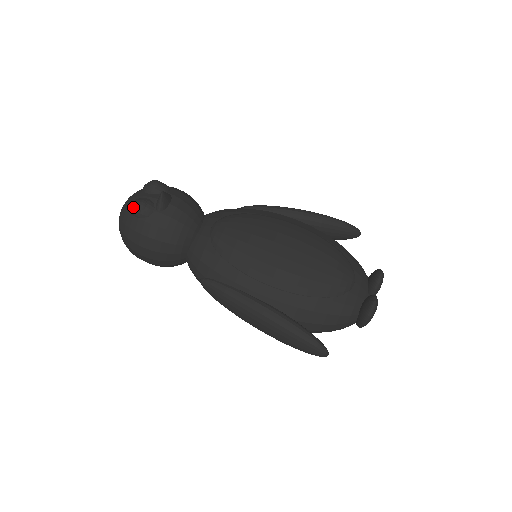
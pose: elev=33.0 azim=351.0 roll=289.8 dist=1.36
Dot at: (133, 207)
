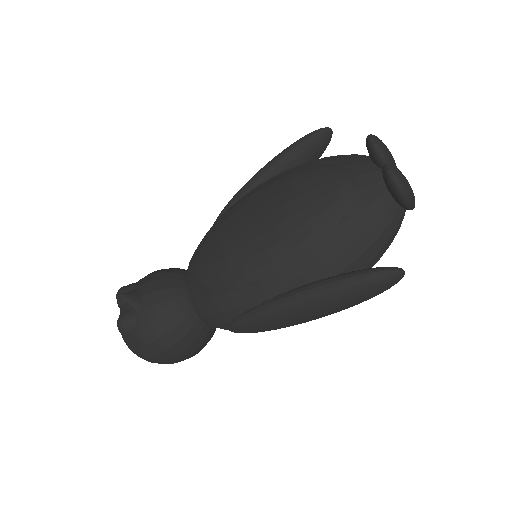
Dot at: (119, 331)
